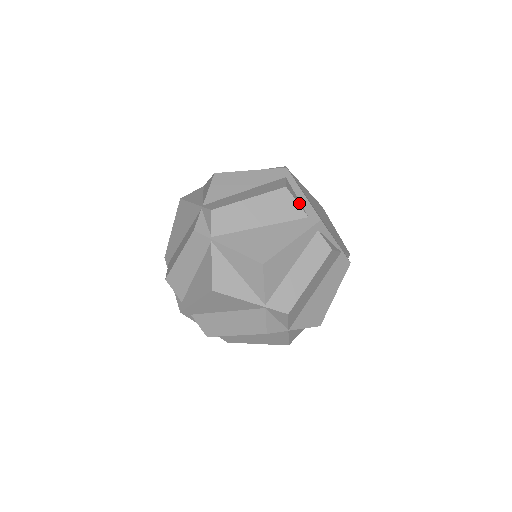
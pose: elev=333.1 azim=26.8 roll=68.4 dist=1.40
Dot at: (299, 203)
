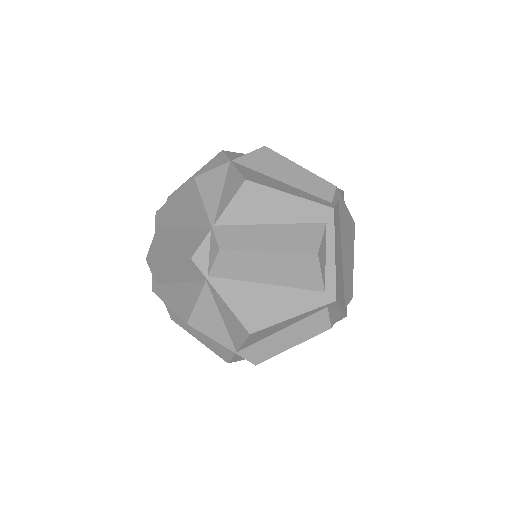
Dot at: (323, 272)
